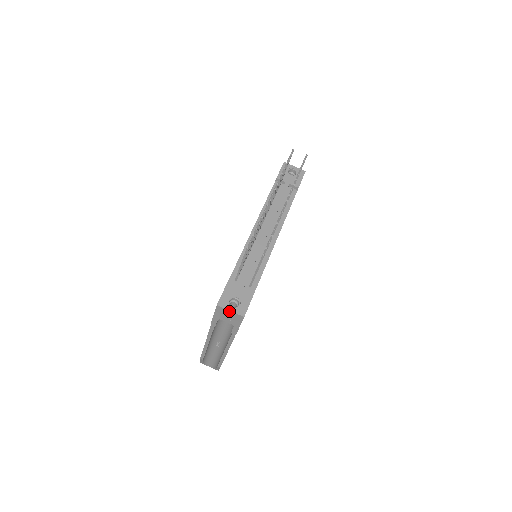
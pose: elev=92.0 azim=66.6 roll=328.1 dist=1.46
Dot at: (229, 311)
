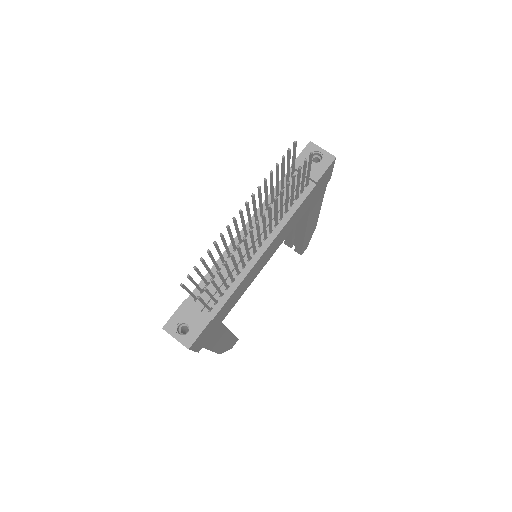
Dot at: occluded
